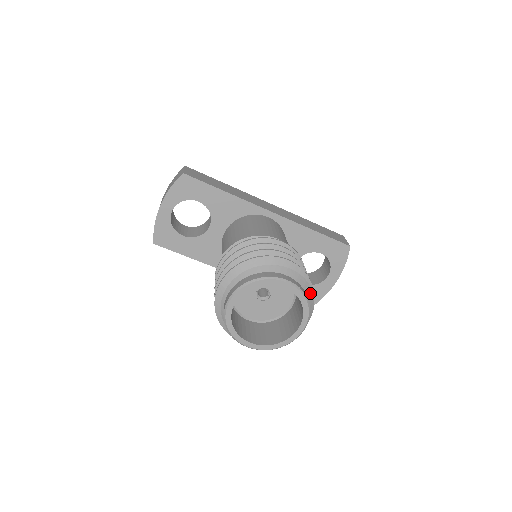
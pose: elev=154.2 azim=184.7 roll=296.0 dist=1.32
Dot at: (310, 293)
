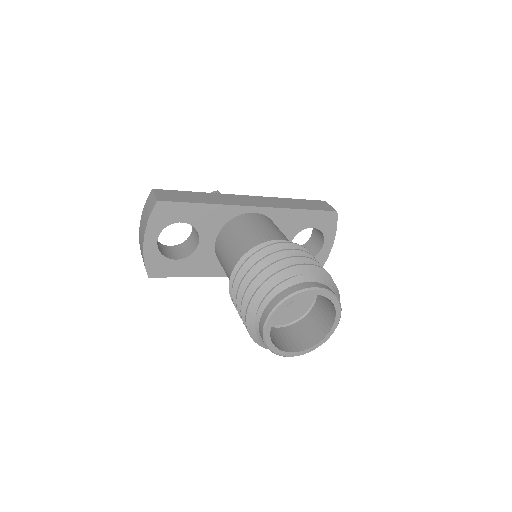
Dot at: (334, 287)
